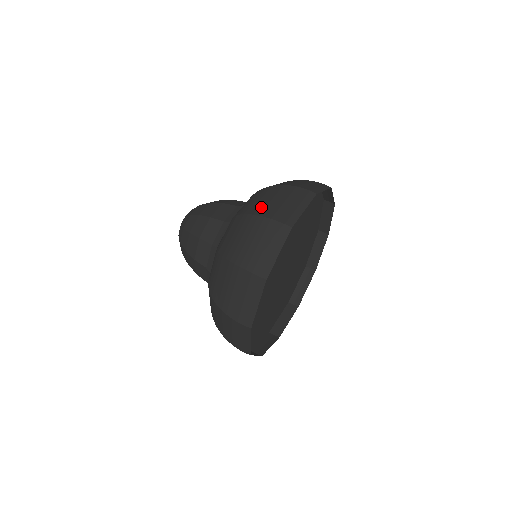
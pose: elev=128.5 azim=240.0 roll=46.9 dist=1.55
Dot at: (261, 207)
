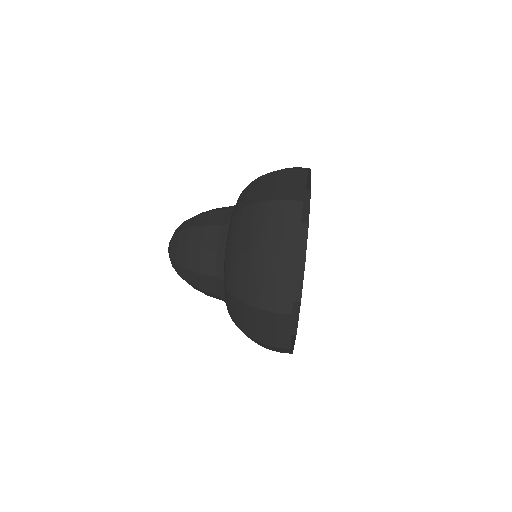
Dot at: occluded
